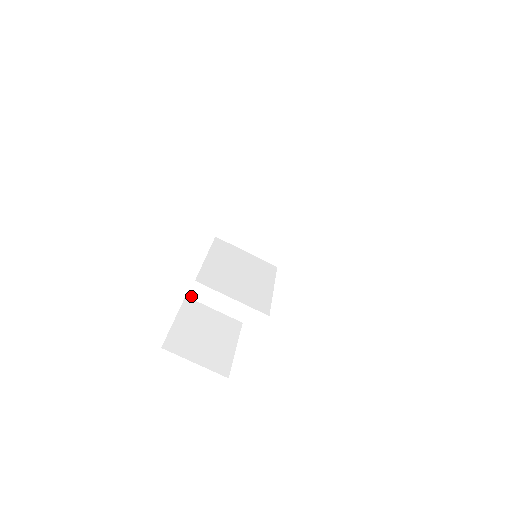
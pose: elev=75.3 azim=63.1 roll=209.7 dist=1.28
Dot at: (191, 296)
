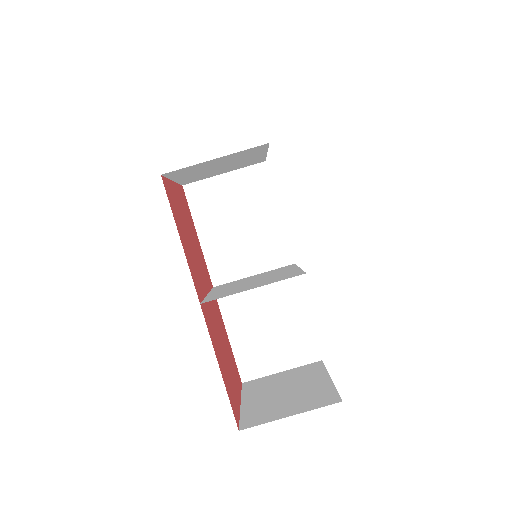
Dot at: (247, 378)
